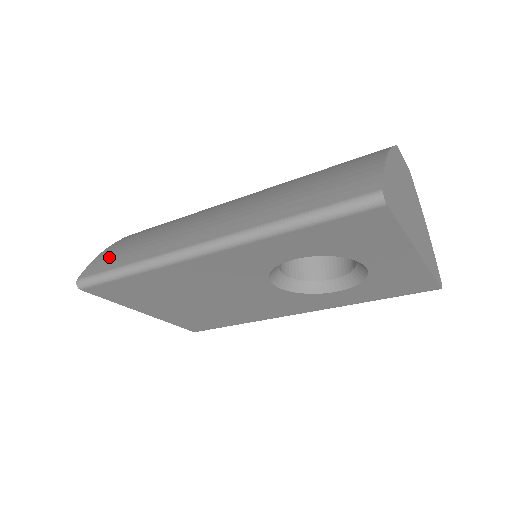
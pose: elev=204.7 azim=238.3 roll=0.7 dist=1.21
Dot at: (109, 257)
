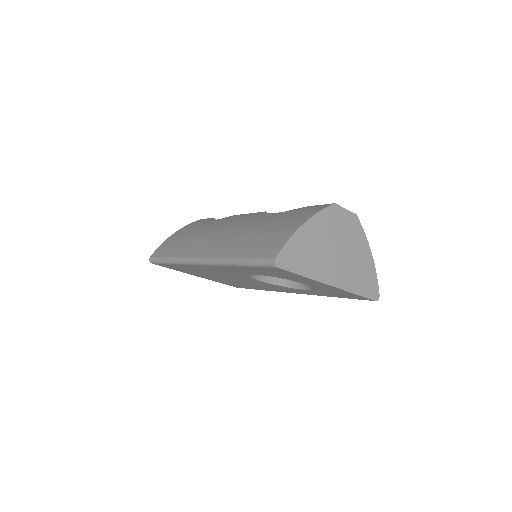
Dot at: (167, 246)
